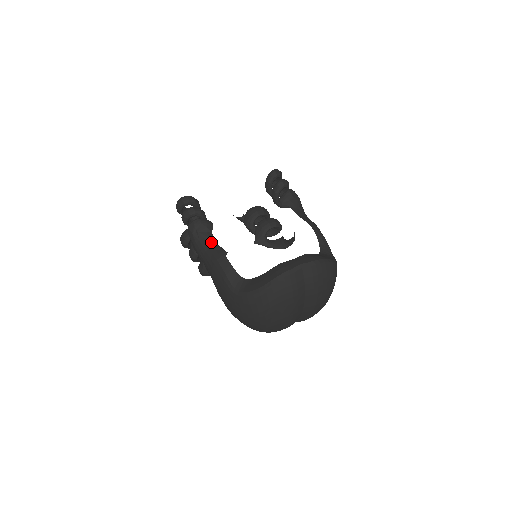
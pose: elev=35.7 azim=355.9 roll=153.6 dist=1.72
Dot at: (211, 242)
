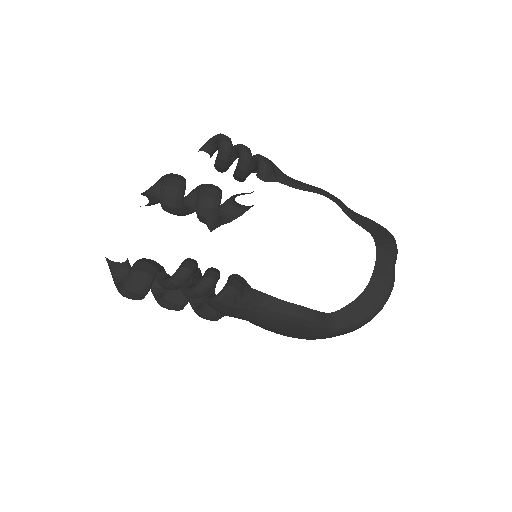
Dot at: (263, 300)
